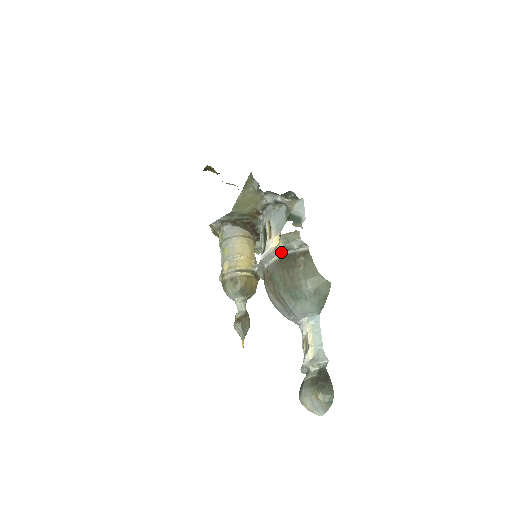
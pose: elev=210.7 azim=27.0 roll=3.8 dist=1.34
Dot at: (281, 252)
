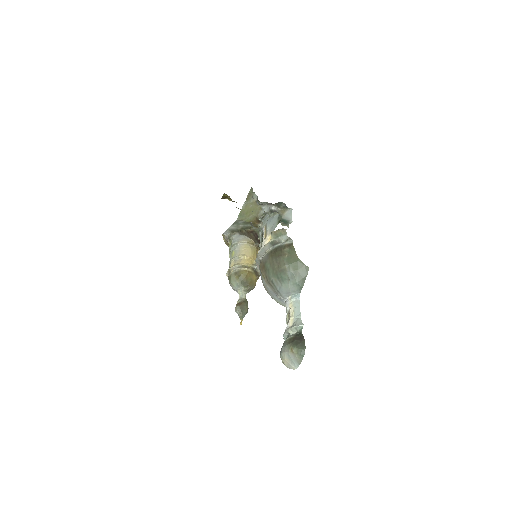
Dot at: (272, 246)
